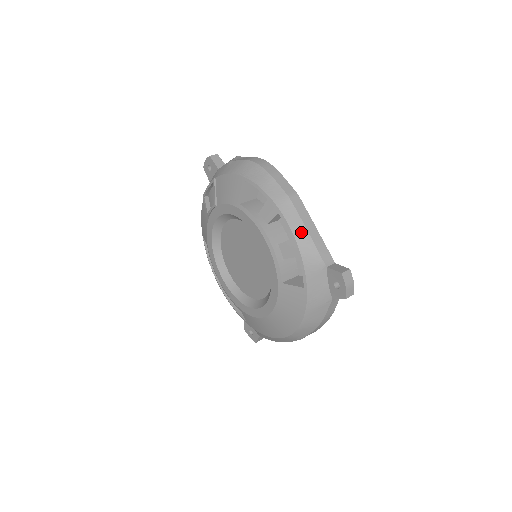
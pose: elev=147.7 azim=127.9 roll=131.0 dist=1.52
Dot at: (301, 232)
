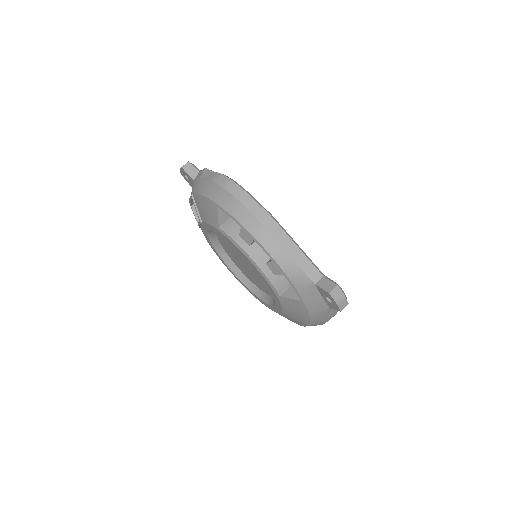
Dot at: (281, 255)
